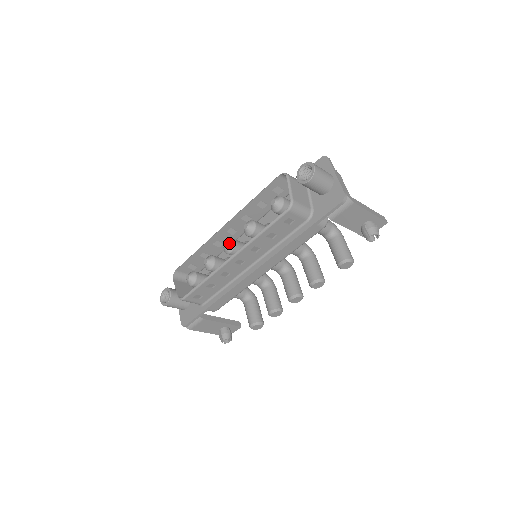
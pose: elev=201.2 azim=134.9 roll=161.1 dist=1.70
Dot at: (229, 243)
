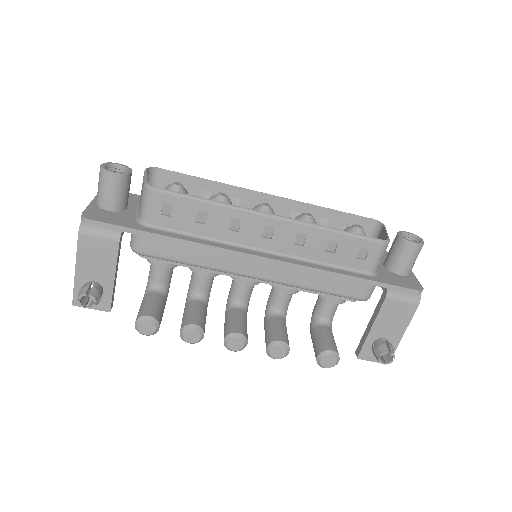
Dot at: occluded
